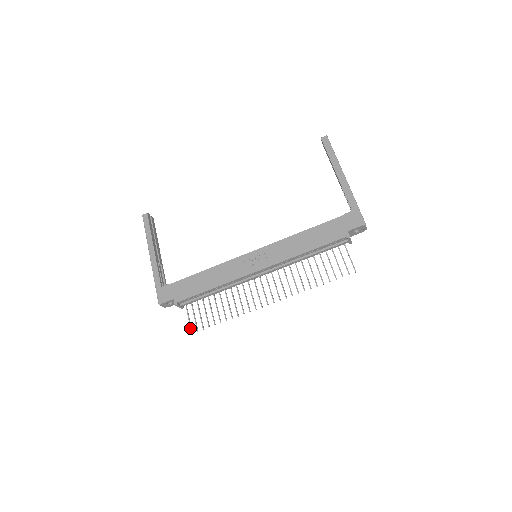
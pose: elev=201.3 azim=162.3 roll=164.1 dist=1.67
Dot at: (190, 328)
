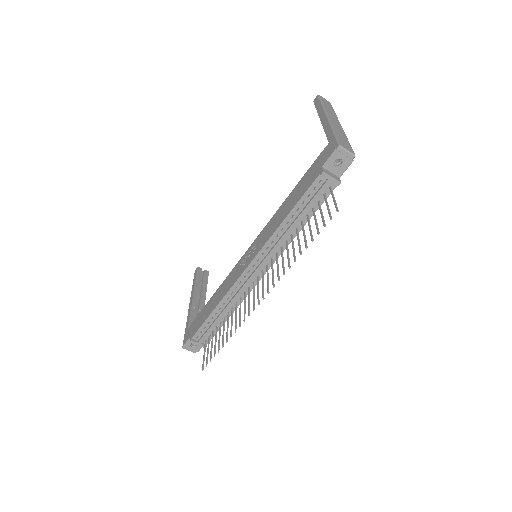
Dot at: (202, 365)
